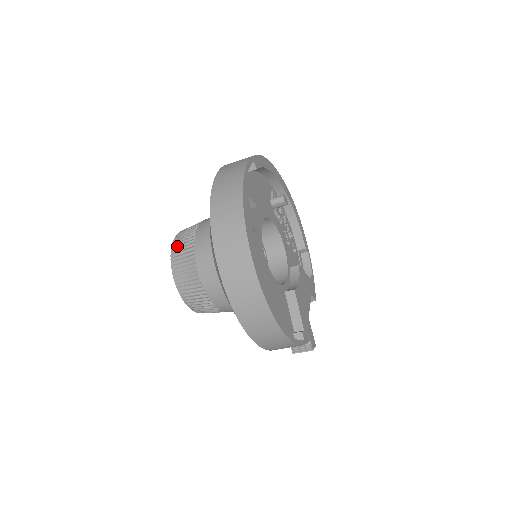
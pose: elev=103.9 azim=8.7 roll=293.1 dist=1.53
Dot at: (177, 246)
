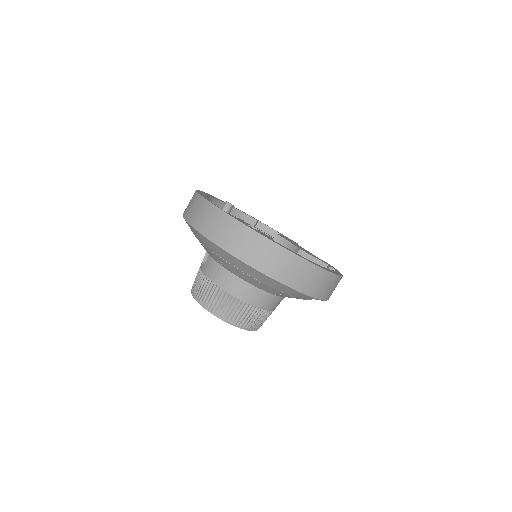
Dot at: (212, 305)
